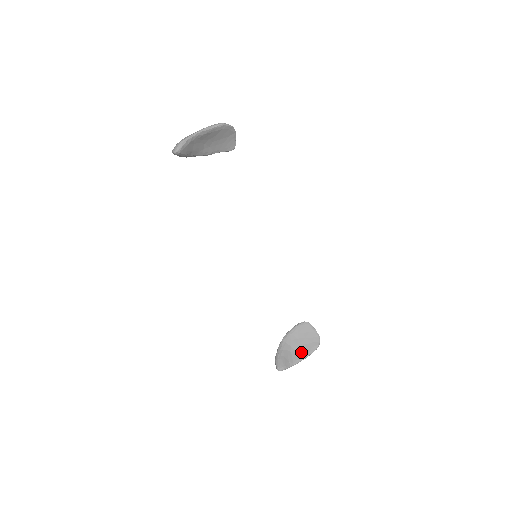
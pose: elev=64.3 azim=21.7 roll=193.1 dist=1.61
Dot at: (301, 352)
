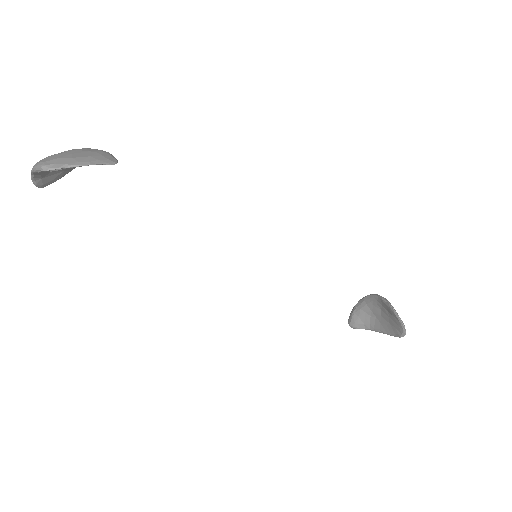
Dot at: (381, 325)
